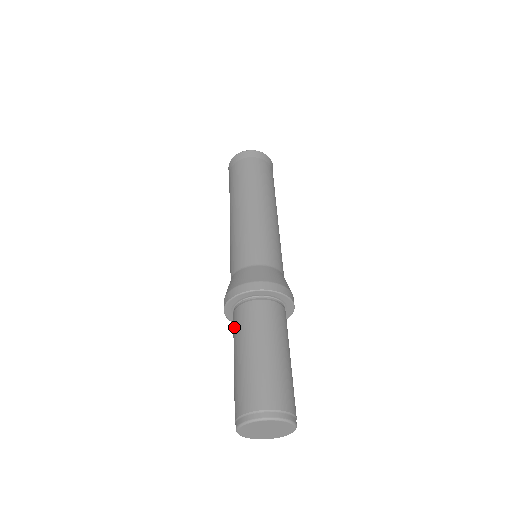
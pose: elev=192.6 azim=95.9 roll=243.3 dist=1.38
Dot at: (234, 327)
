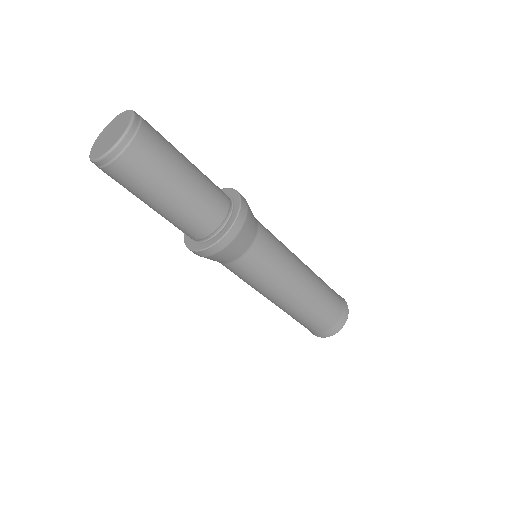
Dot at: occluded
